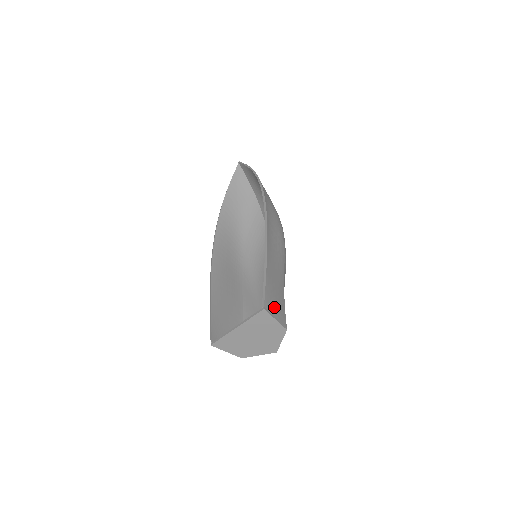
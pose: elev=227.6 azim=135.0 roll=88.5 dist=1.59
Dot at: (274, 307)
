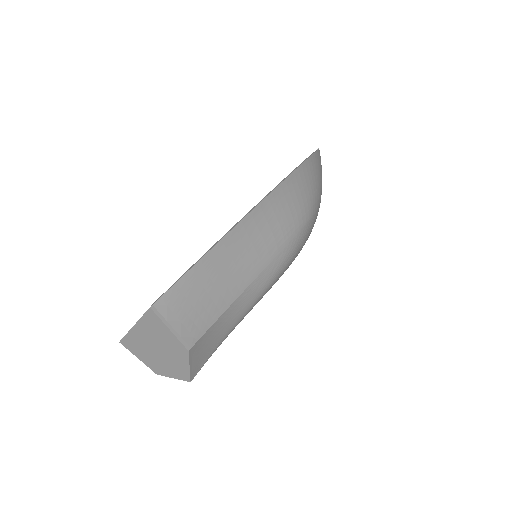
Dot at: (181, 312)
